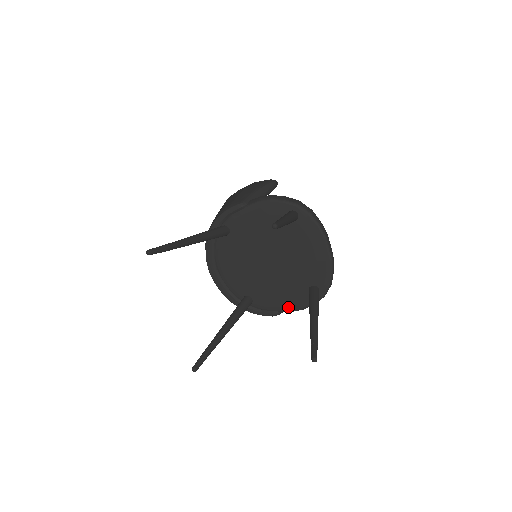
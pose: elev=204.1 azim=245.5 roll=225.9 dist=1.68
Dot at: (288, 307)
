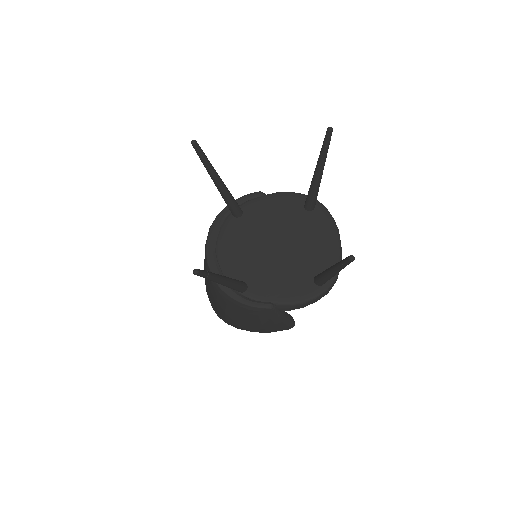
Dot at: (287, 298)
